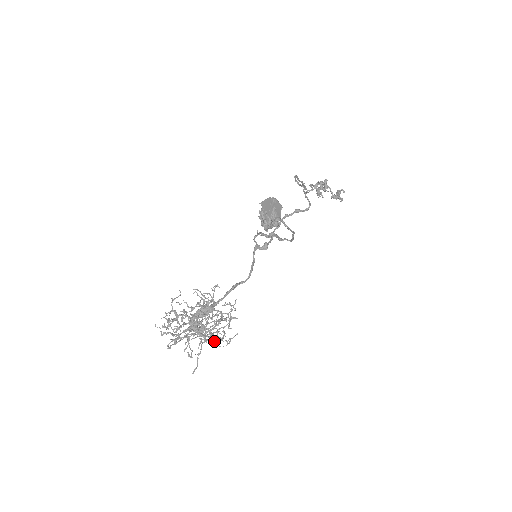
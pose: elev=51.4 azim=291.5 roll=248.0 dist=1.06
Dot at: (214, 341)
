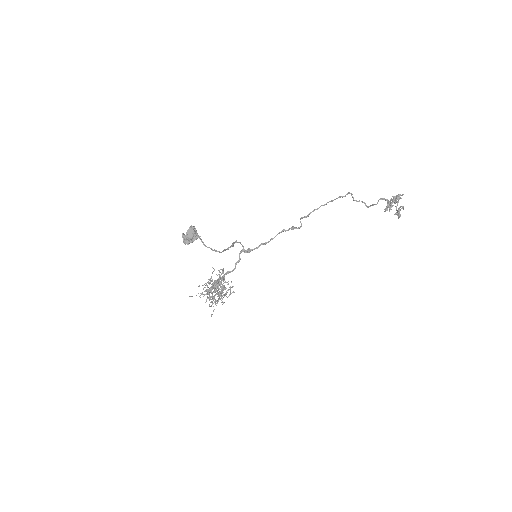
Dot at: (222, 302)
